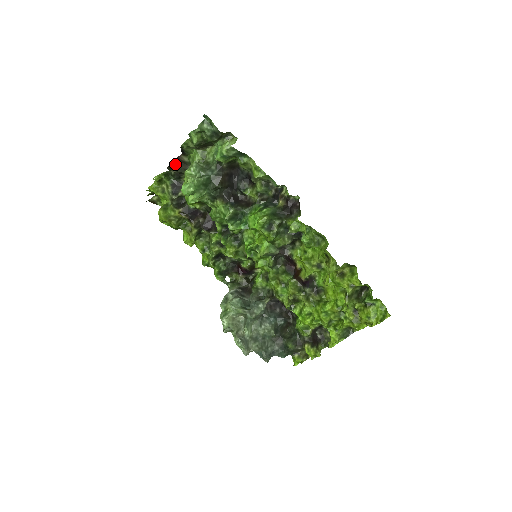
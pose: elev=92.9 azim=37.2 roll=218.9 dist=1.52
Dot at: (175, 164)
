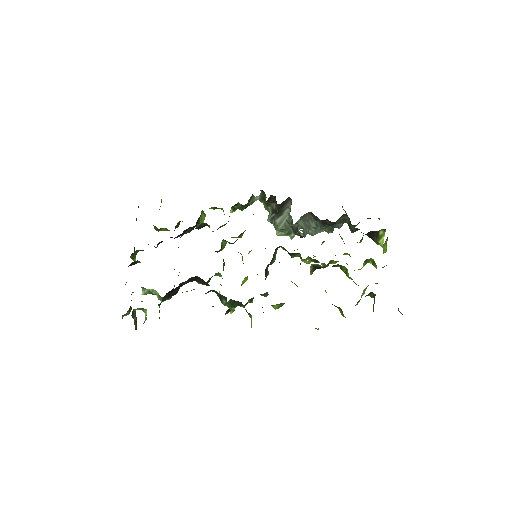
Dot at: (128, 266)
